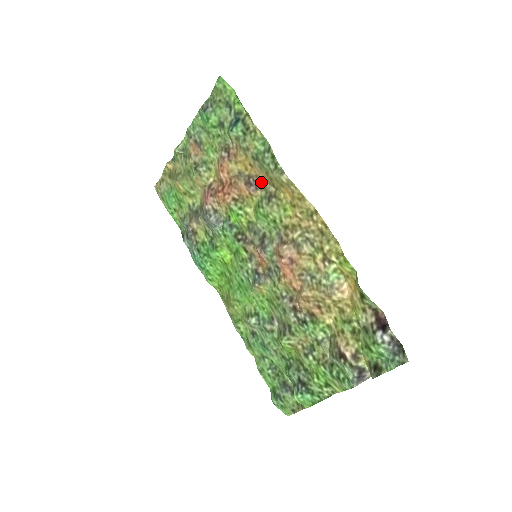
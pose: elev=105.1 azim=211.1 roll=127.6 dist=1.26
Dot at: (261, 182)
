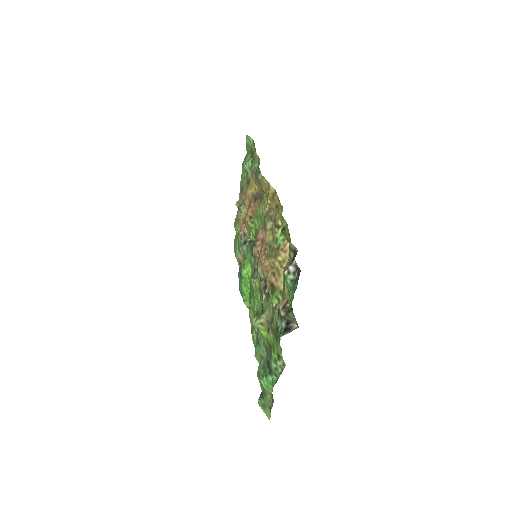
Dot at: (260, 194)
